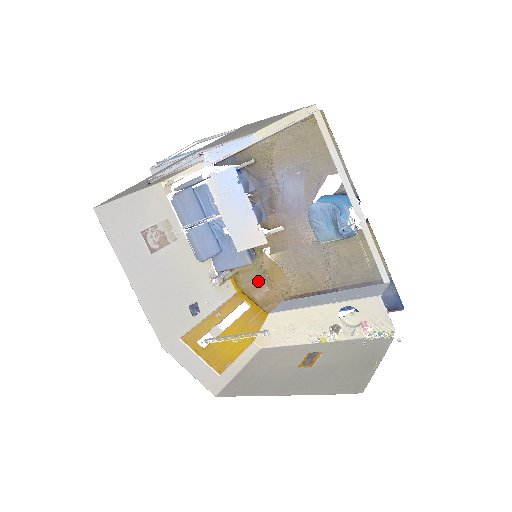
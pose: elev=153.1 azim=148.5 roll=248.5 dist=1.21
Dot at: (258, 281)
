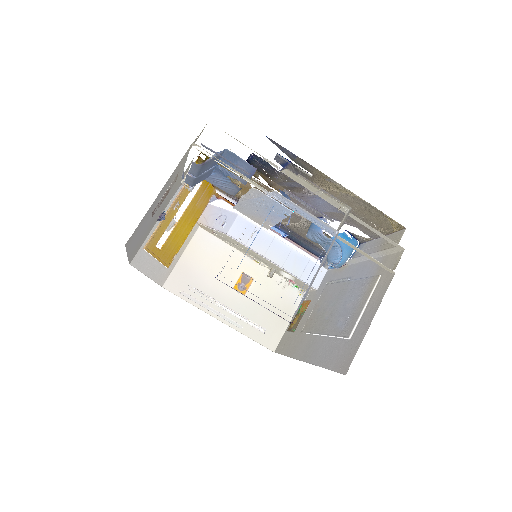
Dot at: occluded
